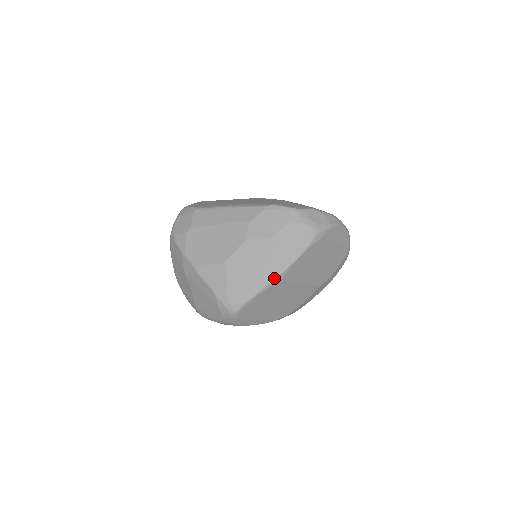
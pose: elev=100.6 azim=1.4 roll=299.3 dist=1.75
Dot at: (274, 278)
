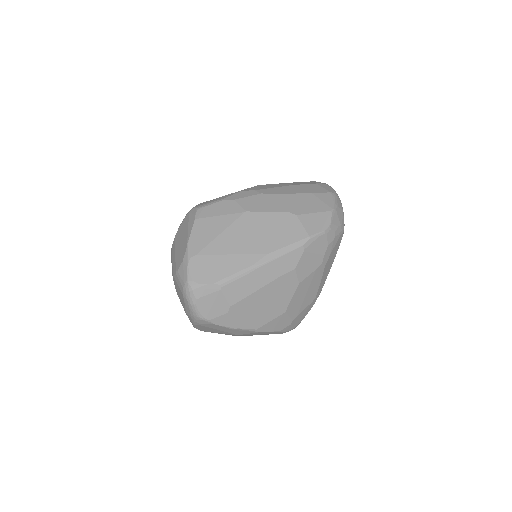
Dot at: occluded
